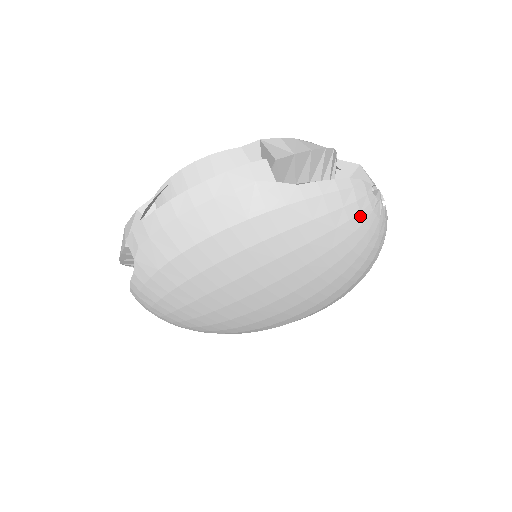
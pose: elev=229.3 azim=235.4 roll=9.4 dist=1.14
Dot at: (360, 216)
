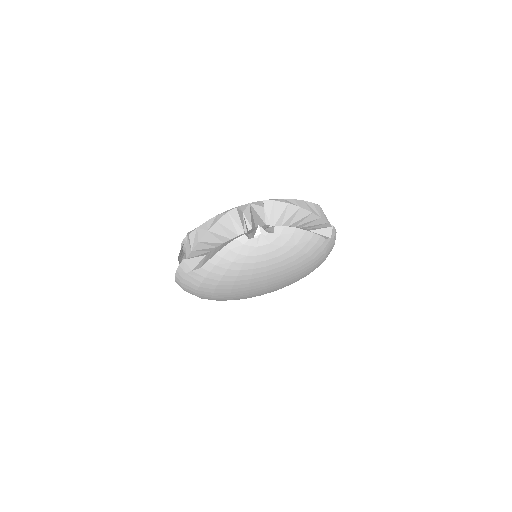
Dot at: (249, 257)
